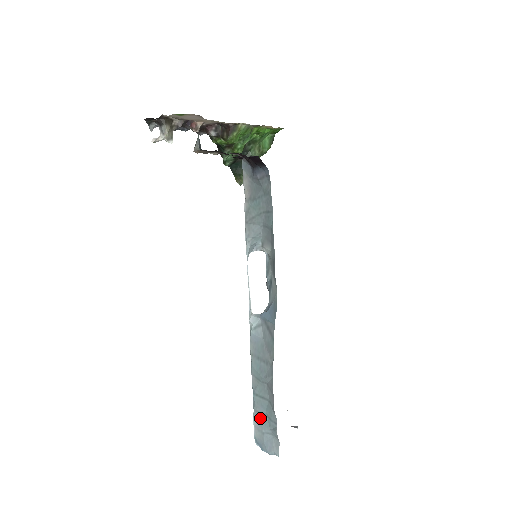
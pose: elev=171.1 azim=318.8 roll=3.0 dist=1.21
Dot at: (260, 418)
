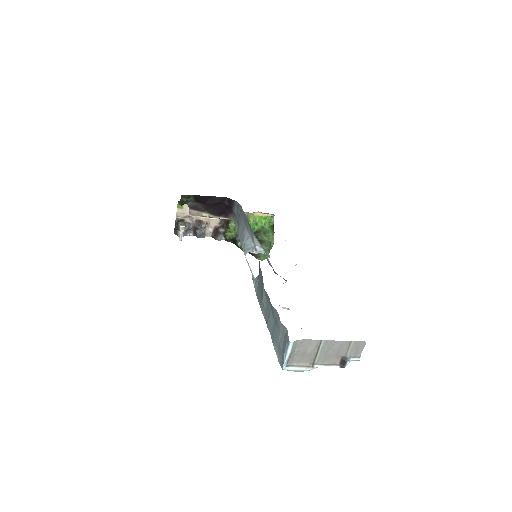
Dot at: (274, 336)
